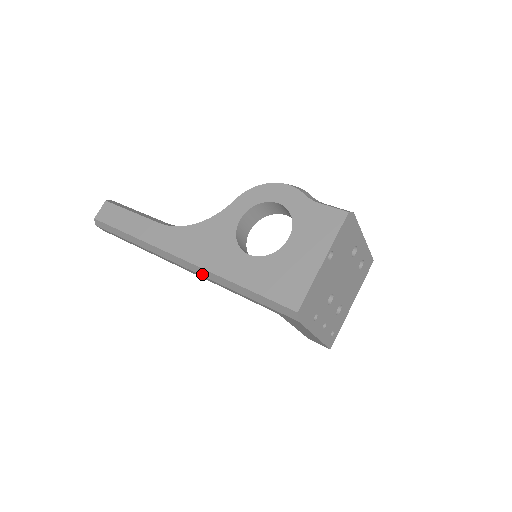
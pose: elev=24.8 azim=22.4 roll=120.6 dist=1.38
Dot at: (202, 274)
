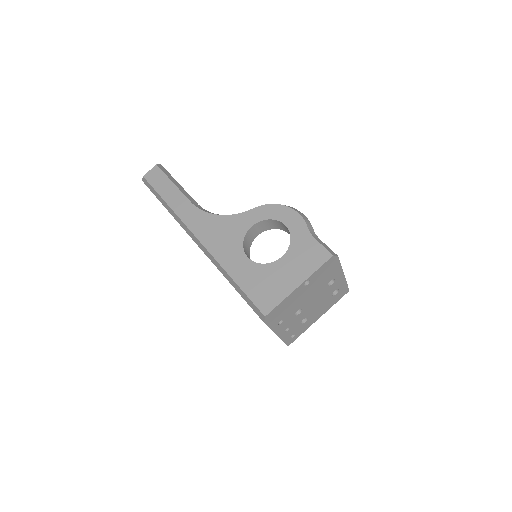
Dot at: (209, 257)
